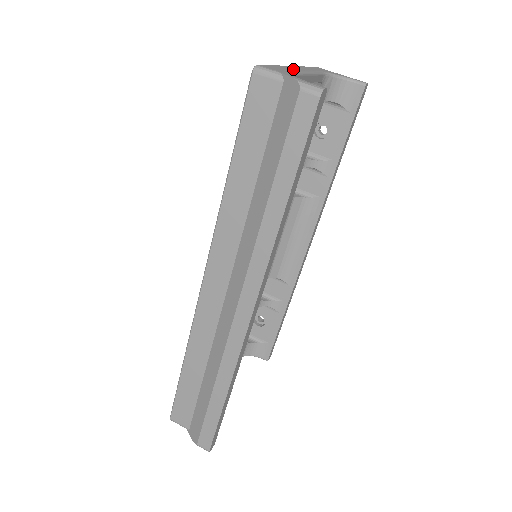
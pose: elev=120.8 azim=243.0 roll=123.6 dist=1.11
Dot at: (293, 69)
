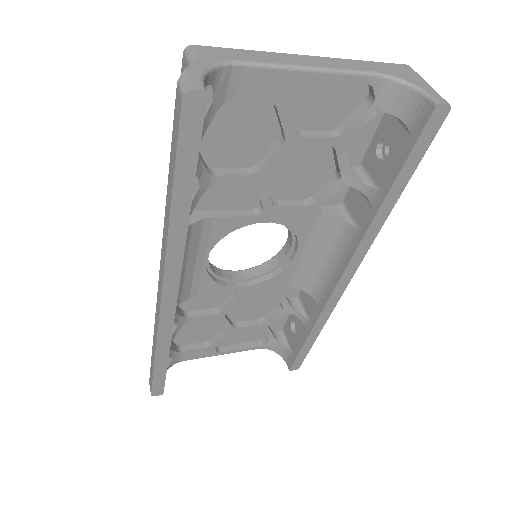
Dot at: (275, 59)
